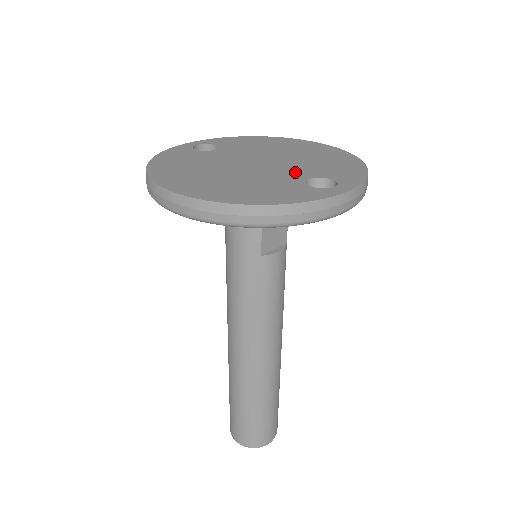
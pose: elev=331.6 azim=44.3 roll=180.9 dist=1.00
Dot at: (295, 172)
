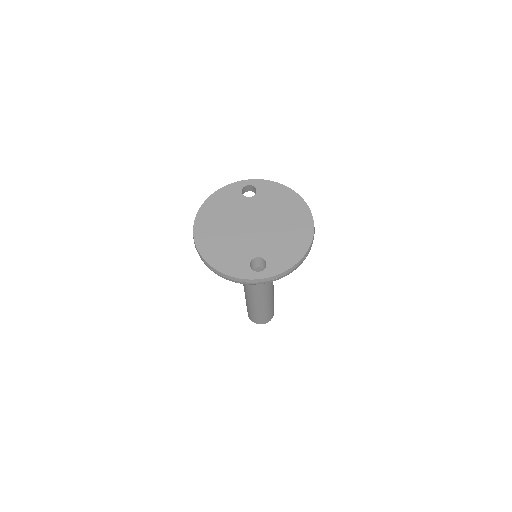
Dot at: (259, 246)
